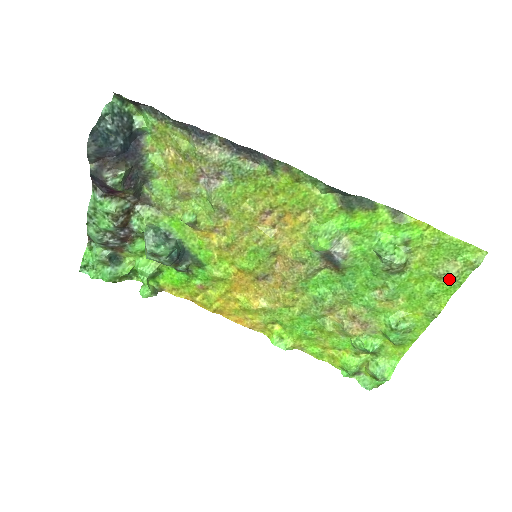
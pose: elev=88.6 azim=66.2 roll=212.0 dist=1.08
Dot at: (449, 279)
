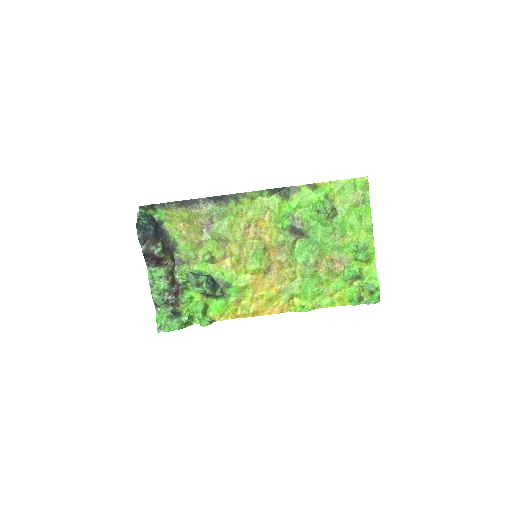
Dot at: (362, 203)
